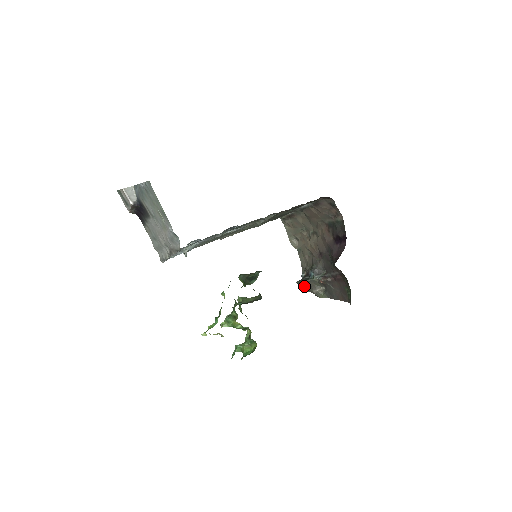
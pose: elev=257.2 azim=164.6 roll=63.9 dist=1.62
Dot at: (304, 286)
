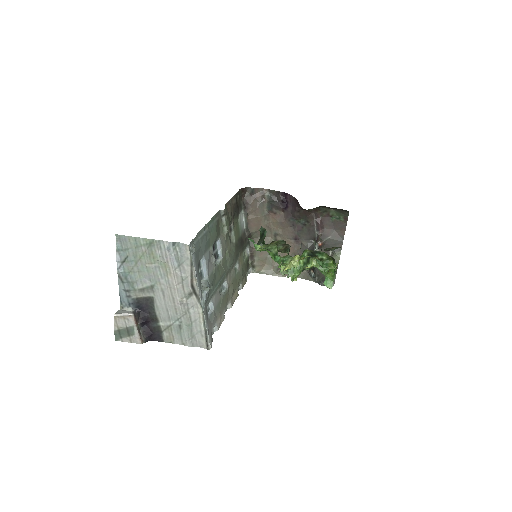
Dot at: occluded
